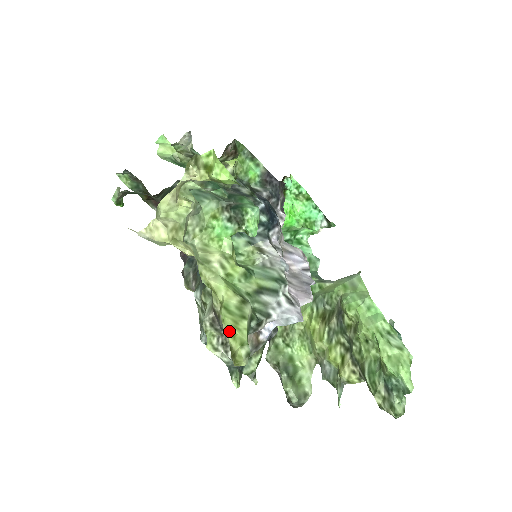
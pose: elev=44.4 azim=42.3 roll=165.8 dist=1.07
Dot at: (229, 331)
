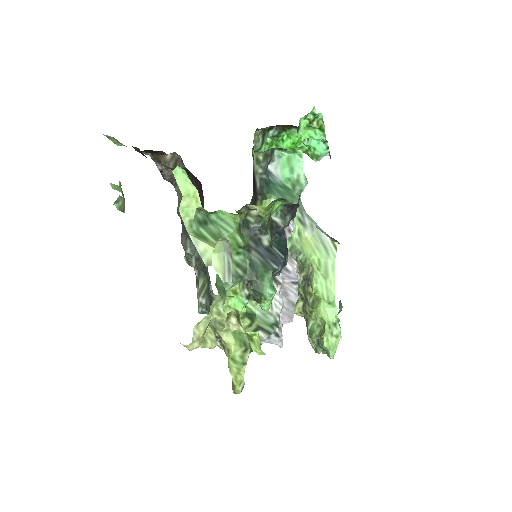
Dot at: (233, 375)
